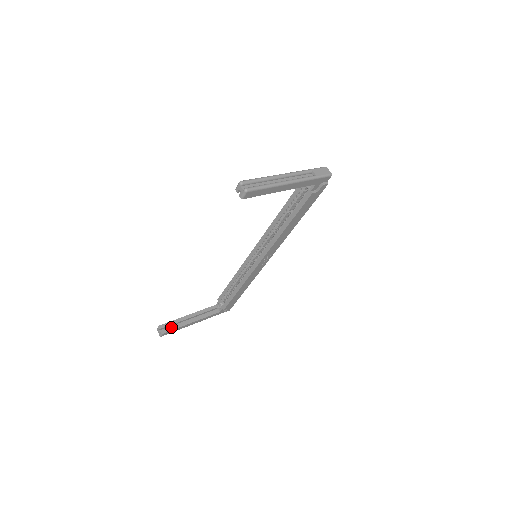
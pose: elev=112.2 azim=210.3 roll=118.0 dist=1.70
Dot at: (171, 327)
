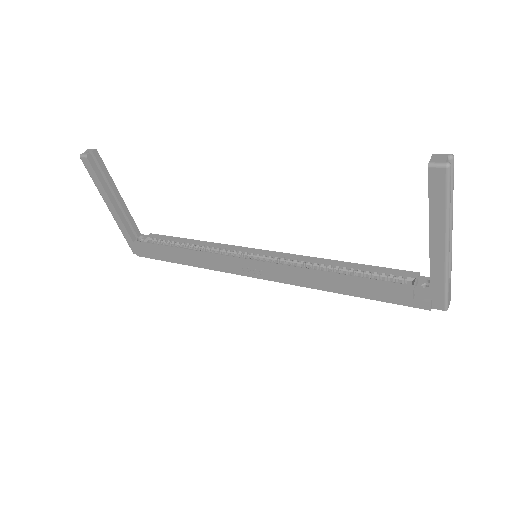
Dot at: (99, 169)
